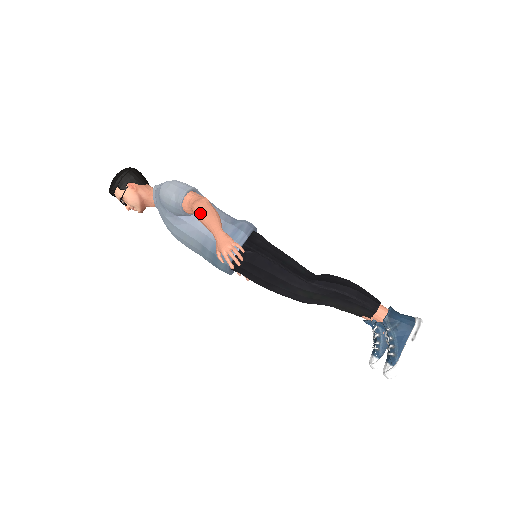
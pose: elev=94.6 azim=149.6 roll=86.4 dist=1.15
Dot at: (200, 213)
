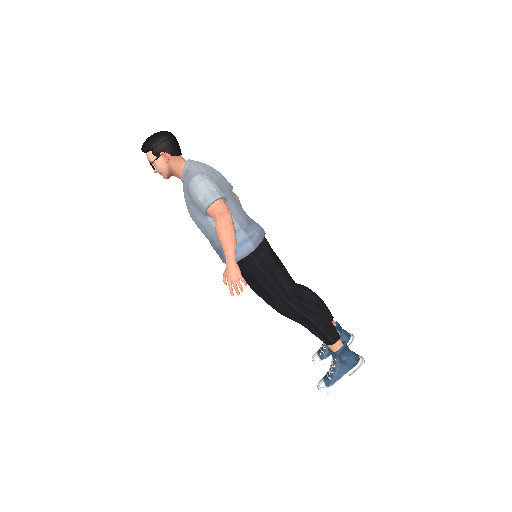
Dot at: (221, 231)
